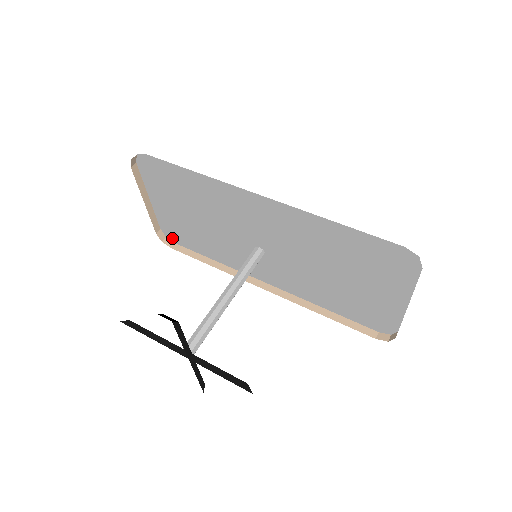
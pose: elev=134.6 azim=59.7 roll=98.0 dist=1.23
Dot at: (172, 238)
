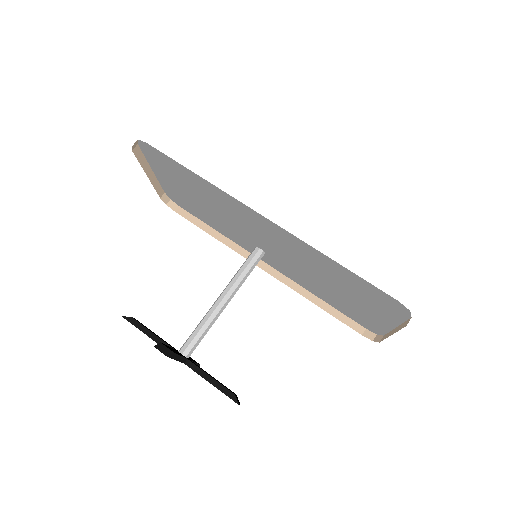
Dot at: (176, 202)
